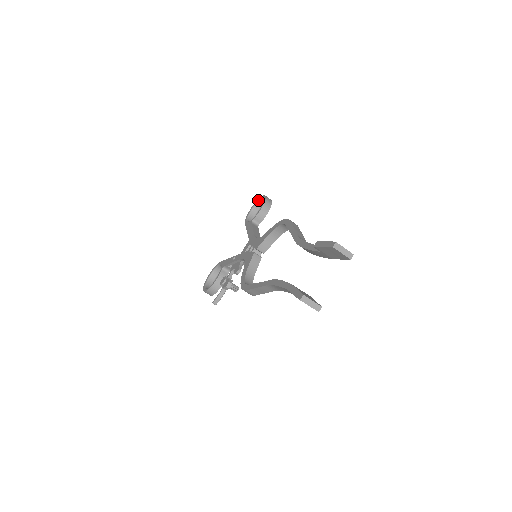
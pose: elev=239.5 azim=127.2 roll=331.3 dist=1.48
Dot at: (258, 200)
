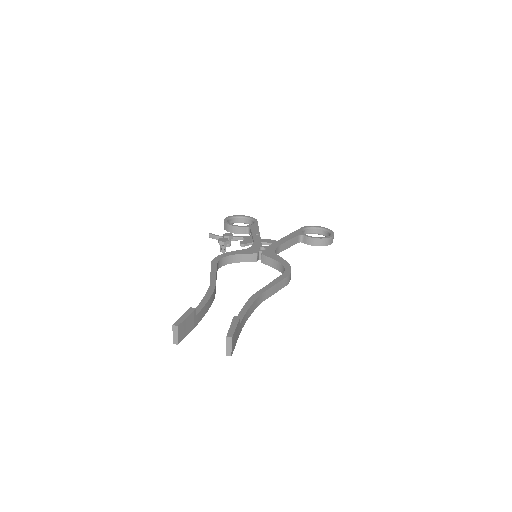
Dot at: (329, 230)
